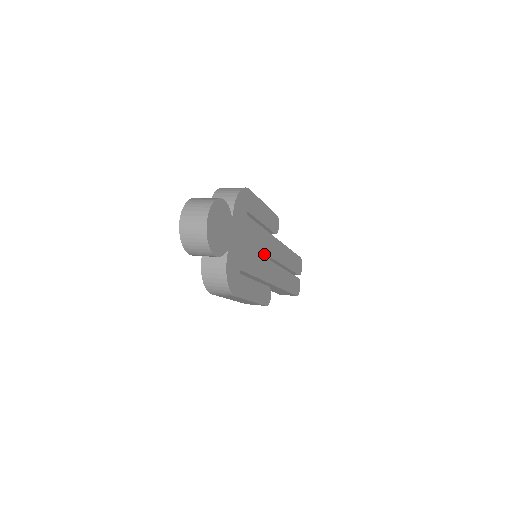
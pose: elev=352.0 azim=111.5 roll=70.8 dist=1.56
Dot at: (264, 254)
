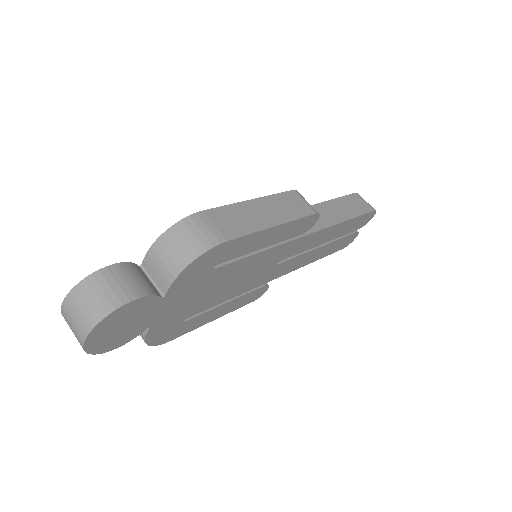
Dot at: (260, 269)
